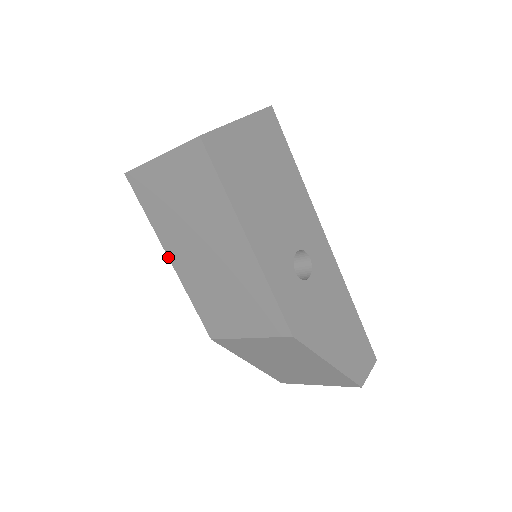
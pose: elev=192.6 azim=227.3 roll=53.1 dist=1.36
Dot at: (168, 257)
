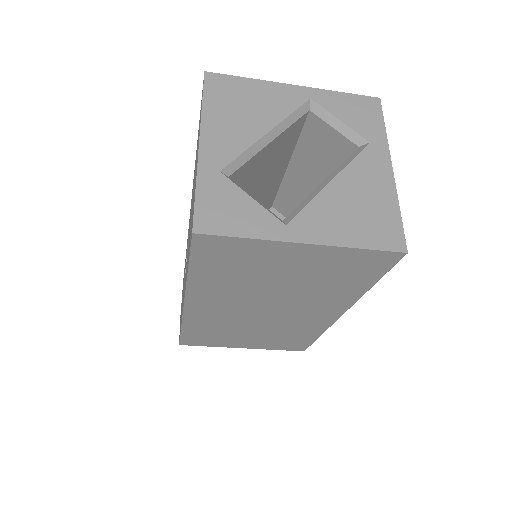
Dot at: (184, 303)
